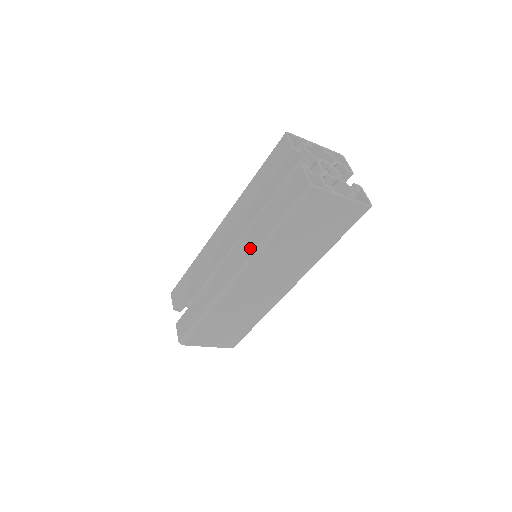
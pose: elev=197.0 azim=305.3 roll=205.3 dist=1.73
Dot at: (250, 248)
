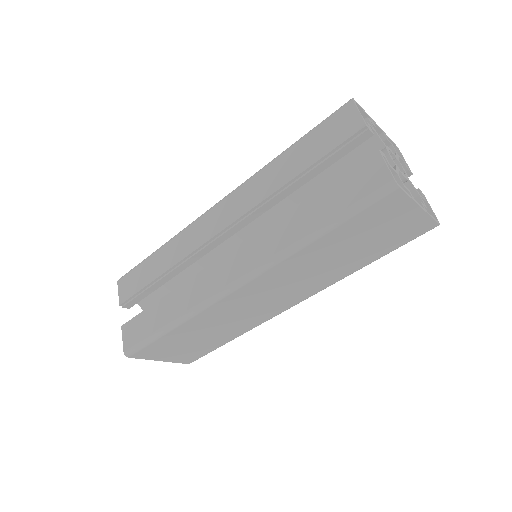
Dot at: (269, 250)
